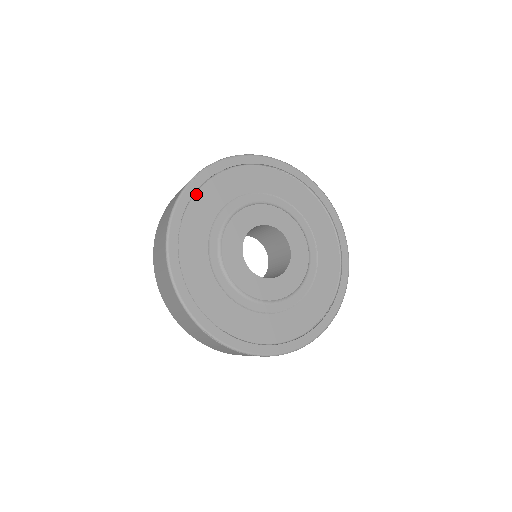
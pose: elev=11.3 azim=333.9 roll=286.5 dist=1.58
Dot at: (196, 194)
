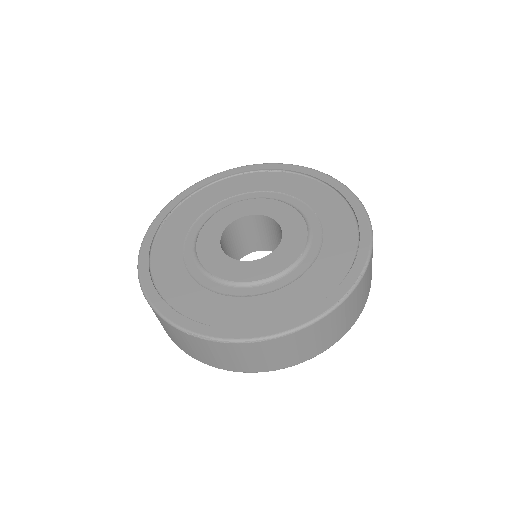
Dot at: (165, 223)
